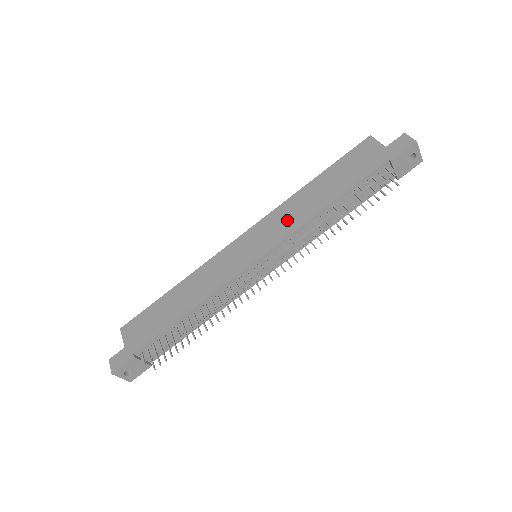
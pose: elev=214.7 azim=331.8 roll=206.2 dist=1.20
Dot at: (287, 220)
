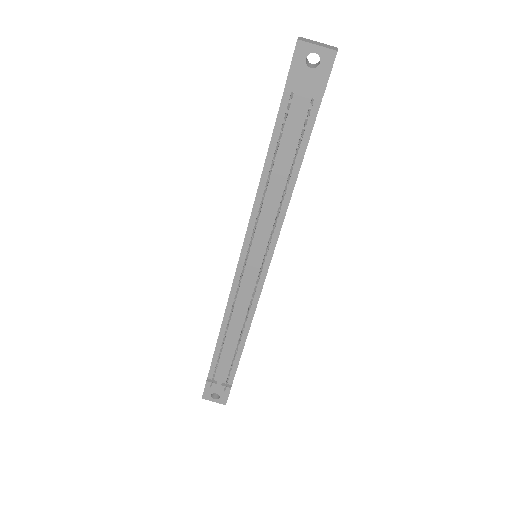
Dot at: occluded
